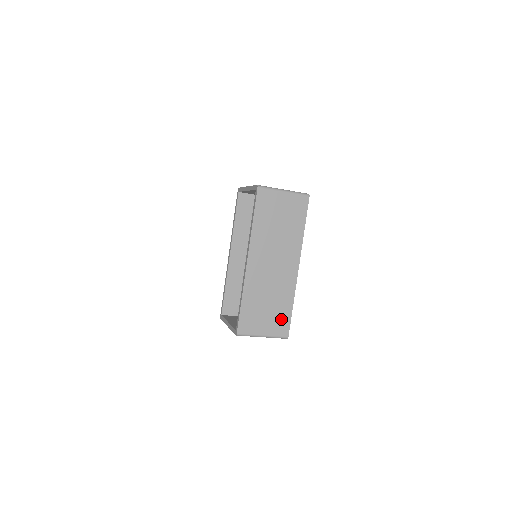
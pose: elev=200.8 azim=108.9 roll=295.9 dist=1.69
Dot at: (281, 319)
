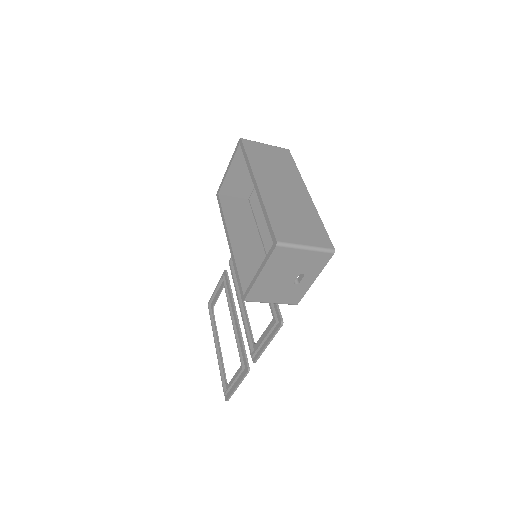
Dot at: (317, 233)
